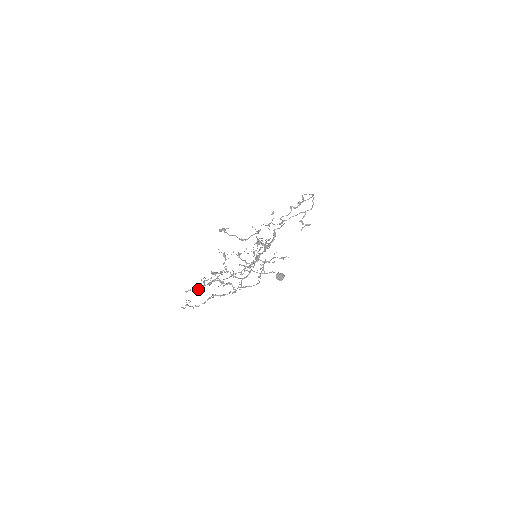
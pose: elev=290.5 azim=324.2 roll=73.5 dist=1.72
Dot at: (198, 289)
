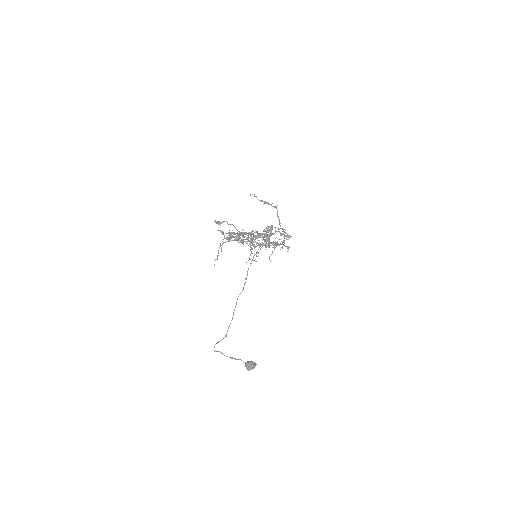
Dot at: occluded
